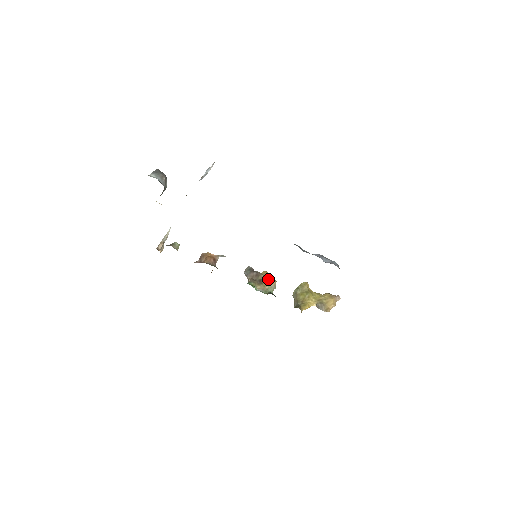
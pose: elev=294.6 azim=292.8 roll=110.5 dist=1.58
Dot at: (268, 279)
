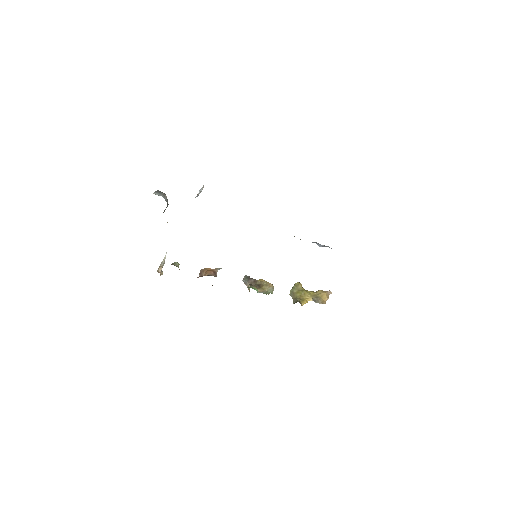
Dot at: (265, 284)
